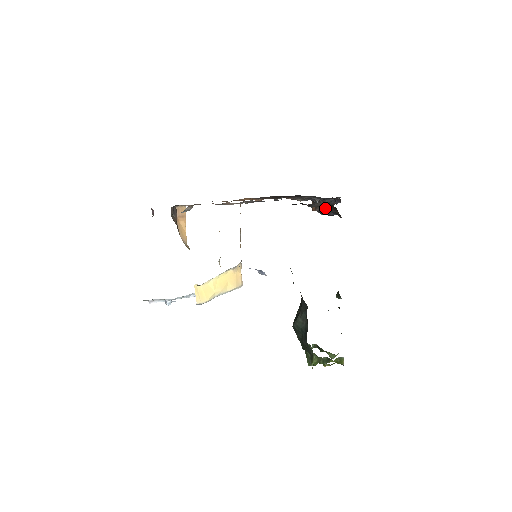
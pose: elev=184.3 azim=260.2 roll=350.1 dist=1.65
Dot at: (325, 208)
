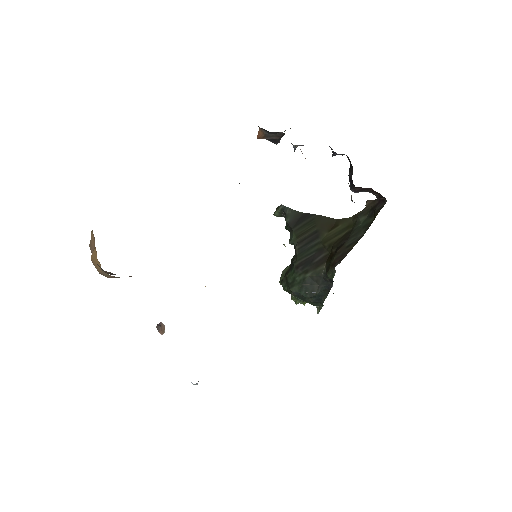
Dot at: (358, 190)
